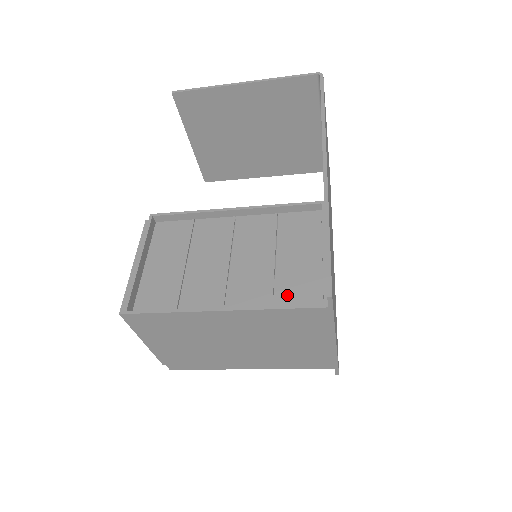
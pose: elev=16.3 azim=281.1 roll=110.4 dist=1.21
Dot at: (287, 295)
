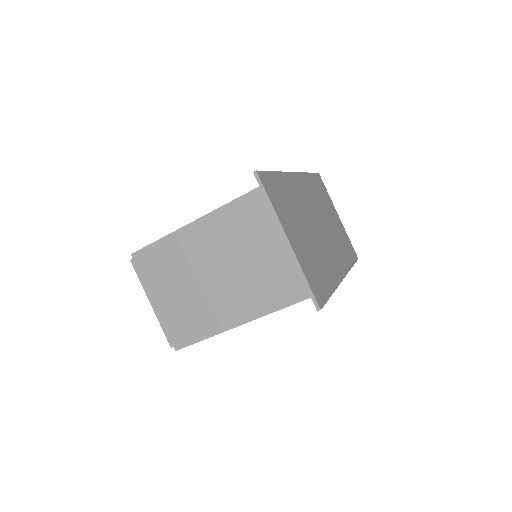
Dot at: occluded
